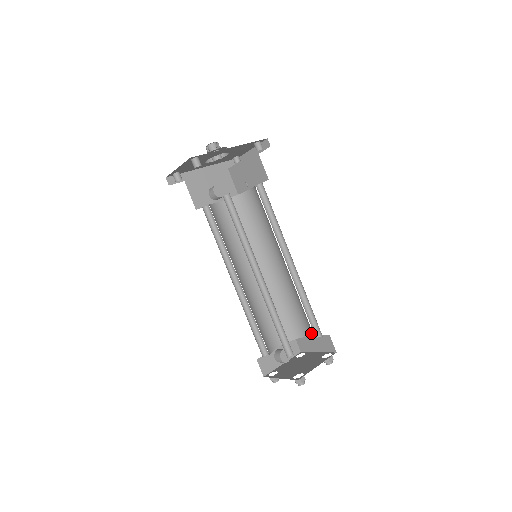
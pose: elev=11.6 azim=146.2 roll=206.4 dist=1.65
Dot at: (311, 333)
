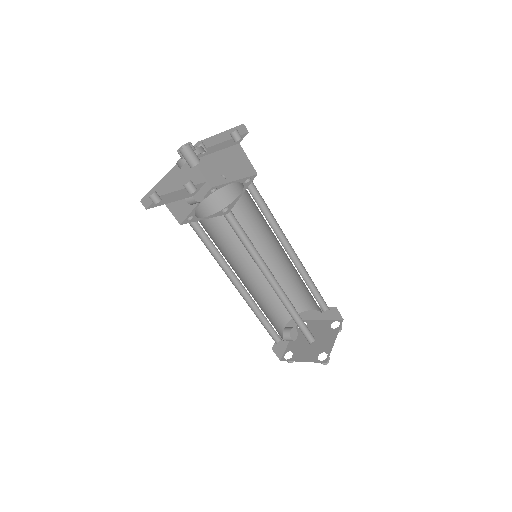
Dot at: (315, 308)
